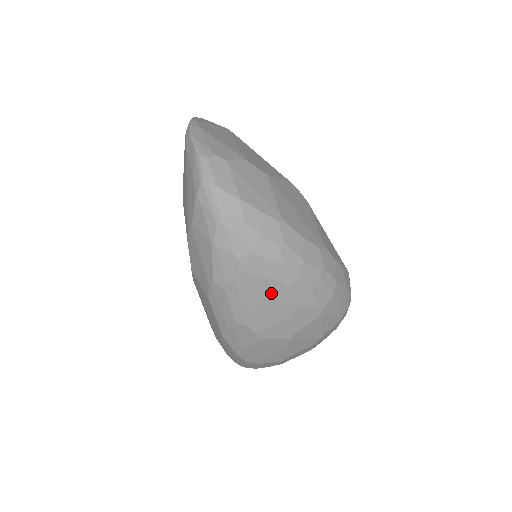
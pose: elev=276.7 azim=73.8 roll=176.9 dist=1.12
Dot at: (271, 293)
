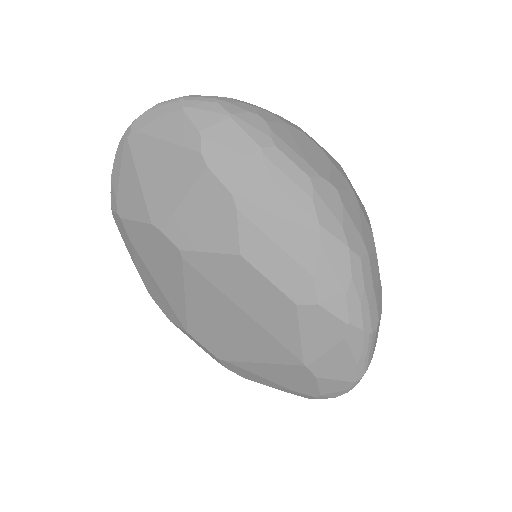
Dot at: (300, 139)
